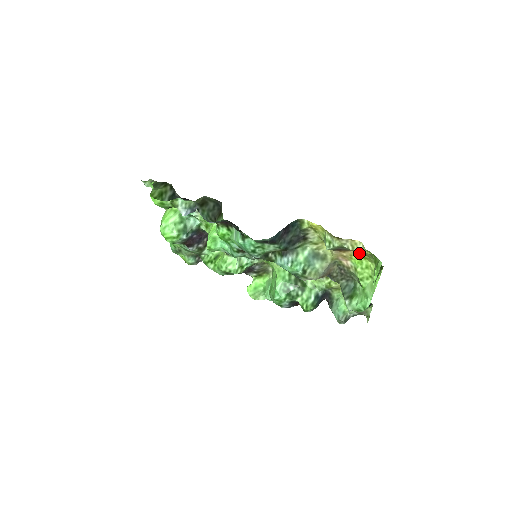
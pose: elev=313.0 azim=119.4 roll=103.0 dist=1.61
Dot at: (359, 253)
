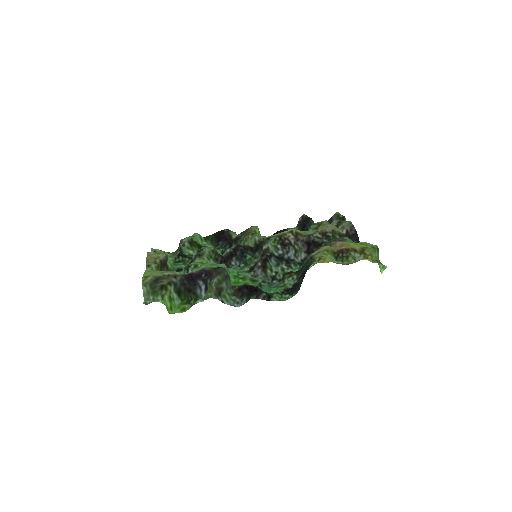
Dot at: (357, 246)
